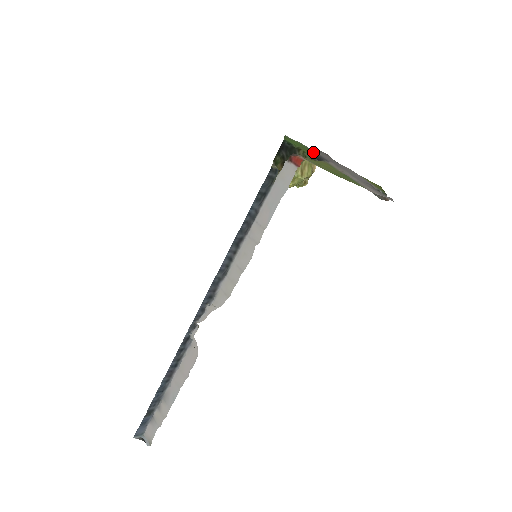
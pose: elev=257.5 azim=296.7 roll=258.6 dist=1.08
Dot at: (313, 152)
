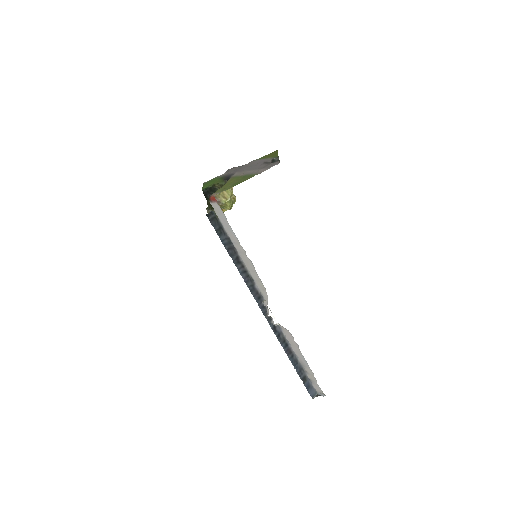
Dot at: (223, 177)
